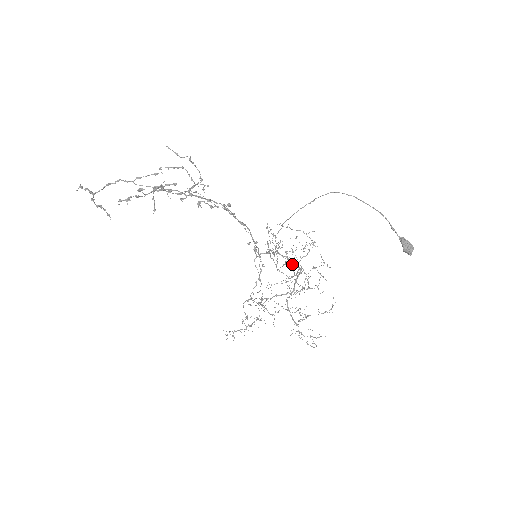
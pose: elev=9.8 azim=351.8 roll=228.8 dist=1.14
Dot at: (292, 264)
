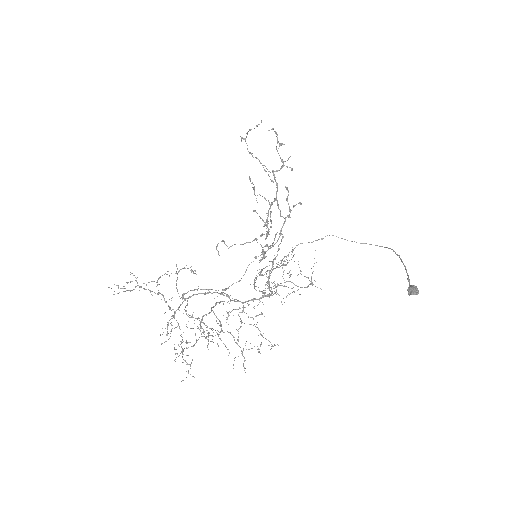
Dot at: occluded
